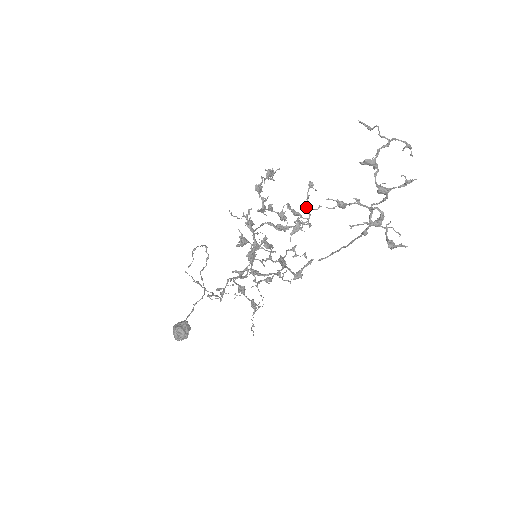
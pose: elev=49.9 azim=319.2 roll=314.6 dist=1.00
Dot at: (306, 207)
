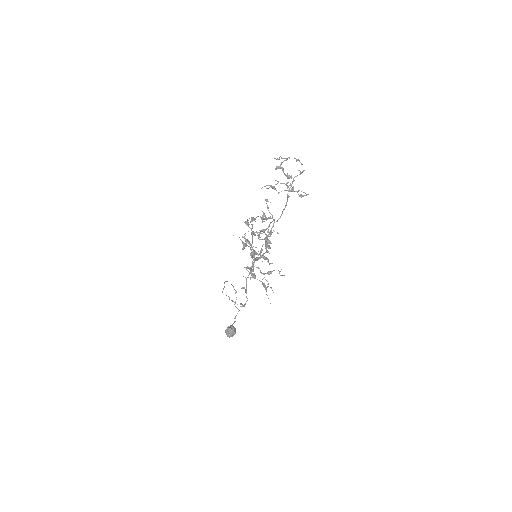
Dot at: (269, 212)
